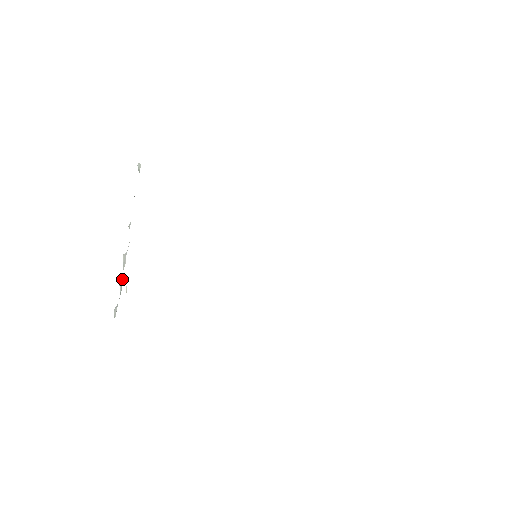
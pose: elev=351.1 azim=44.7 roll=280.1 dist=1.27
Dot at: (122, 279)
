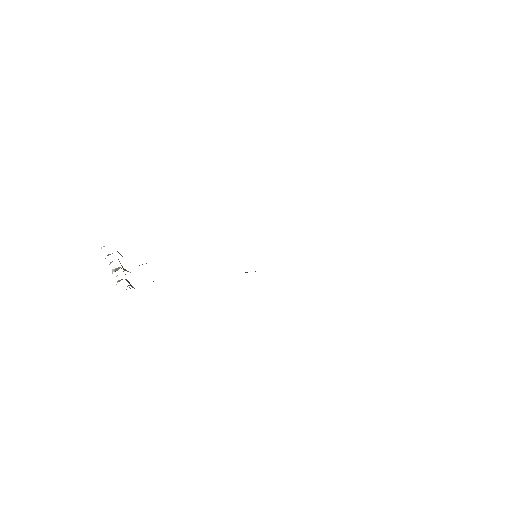
Dot at: occluded
